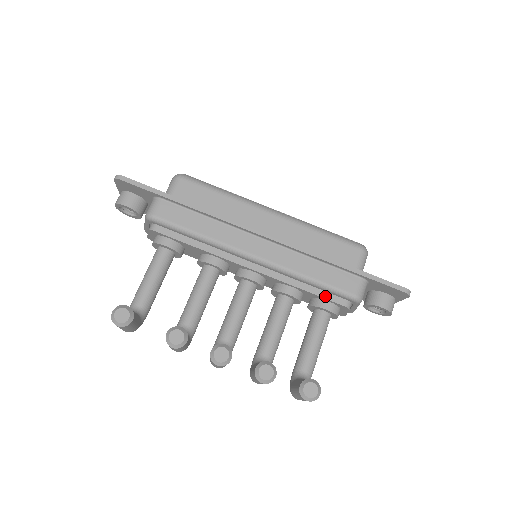
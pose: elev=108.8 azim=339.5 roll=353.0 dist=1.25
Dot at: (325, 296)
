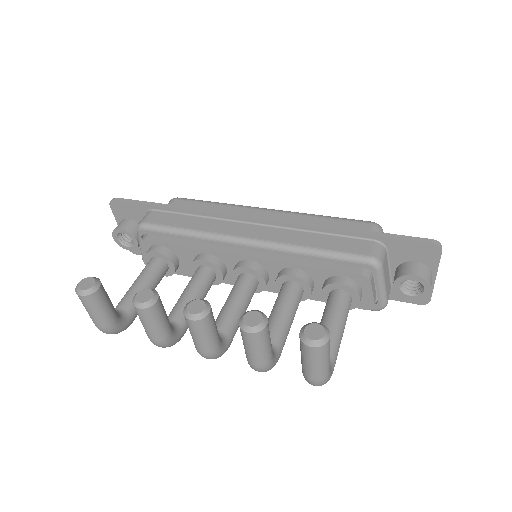
Dot at: (336, 269)
